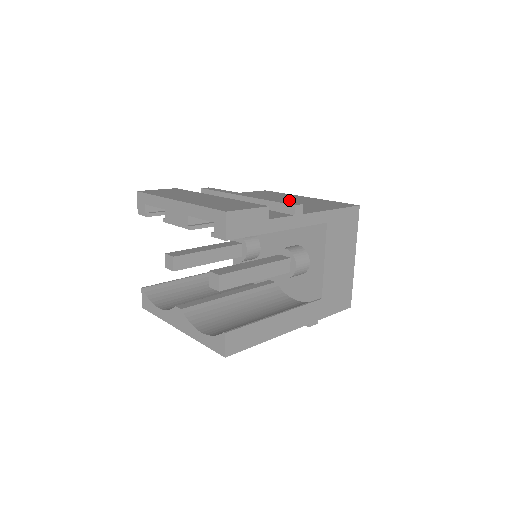
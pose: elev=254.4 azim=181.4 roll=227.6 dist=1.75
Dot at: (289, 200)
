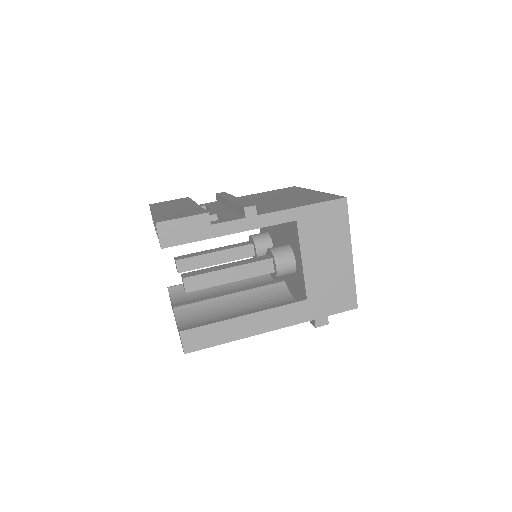
Dot at: (286, 197)
